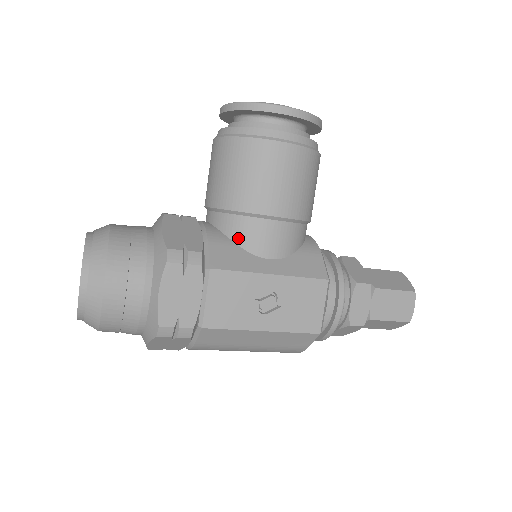
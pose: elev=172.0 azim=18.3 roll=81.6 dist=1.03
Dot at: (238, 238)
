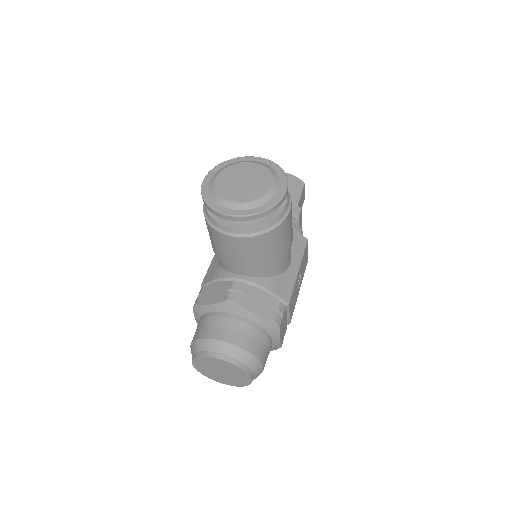
Dot at: (278, 273)
